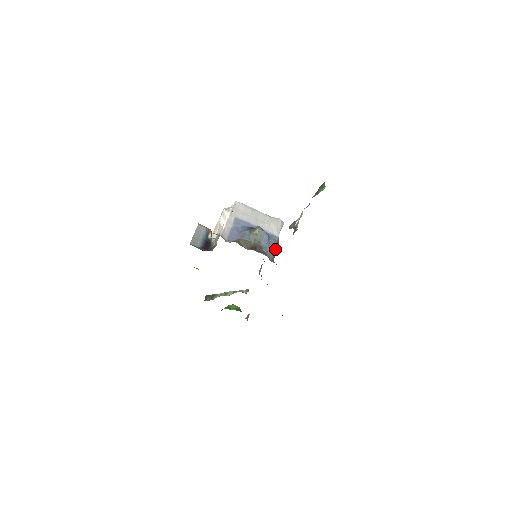
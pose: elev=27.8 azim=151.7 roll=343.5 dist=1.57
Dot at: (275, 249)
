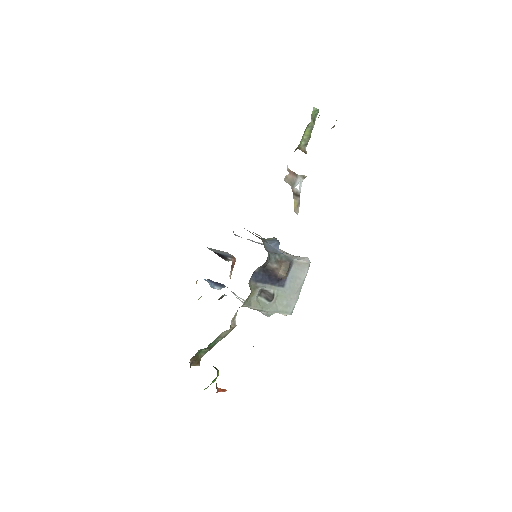
Dot at: (281, 258)
